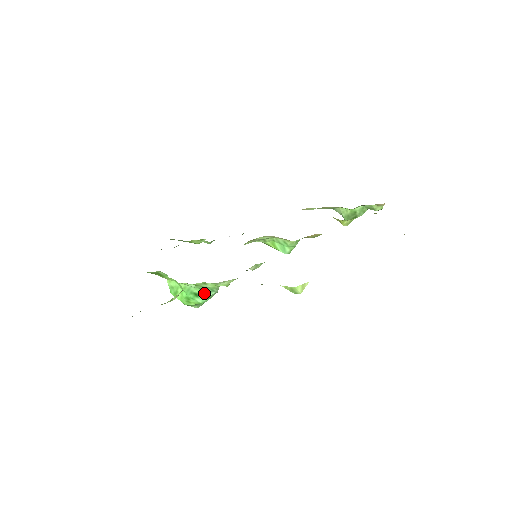
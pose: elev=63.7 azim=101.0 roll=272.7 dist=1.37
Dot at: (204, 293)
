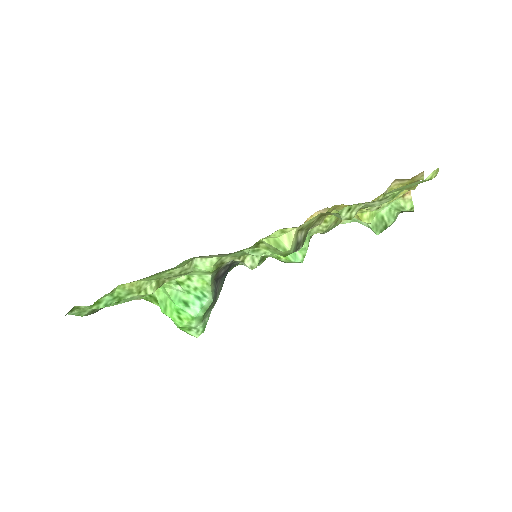
Dot at: (195, 301)
